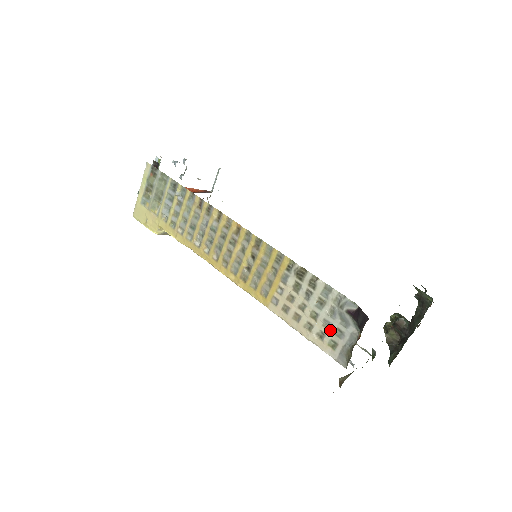
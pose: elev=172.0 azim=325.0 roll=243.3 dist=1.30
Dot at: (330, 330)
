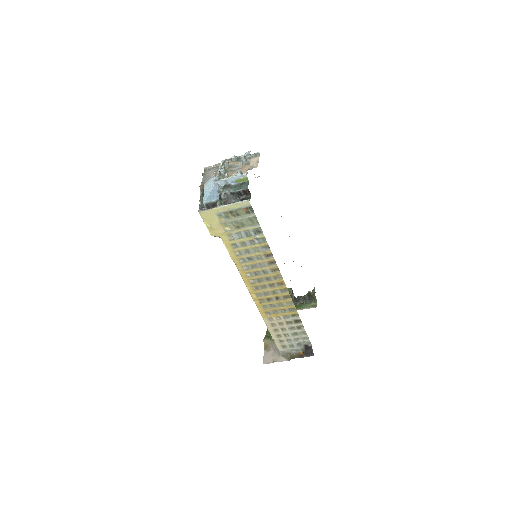
Dot at: (288, 343)
